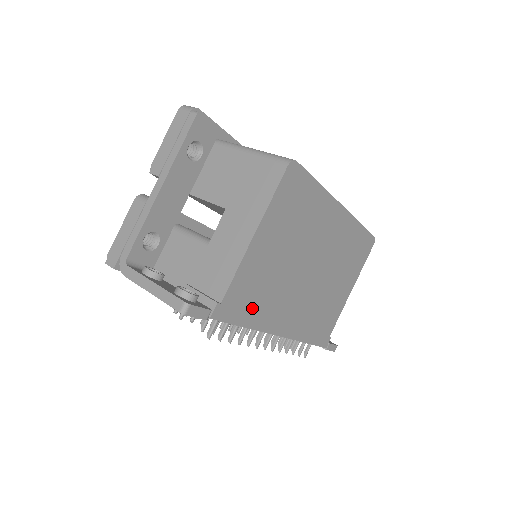
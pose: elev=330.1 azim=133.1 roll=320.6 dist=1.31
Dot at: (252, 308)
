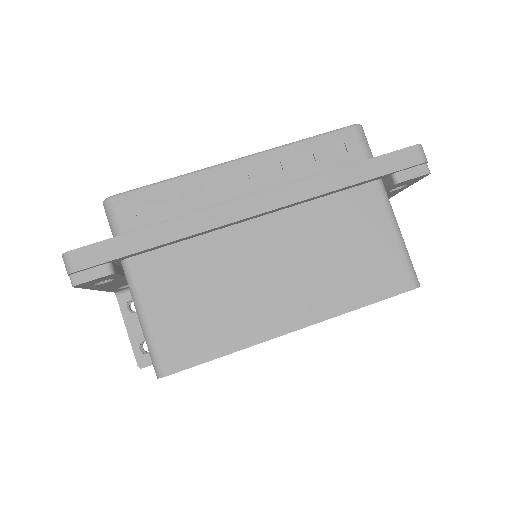
Dot at: occluded
